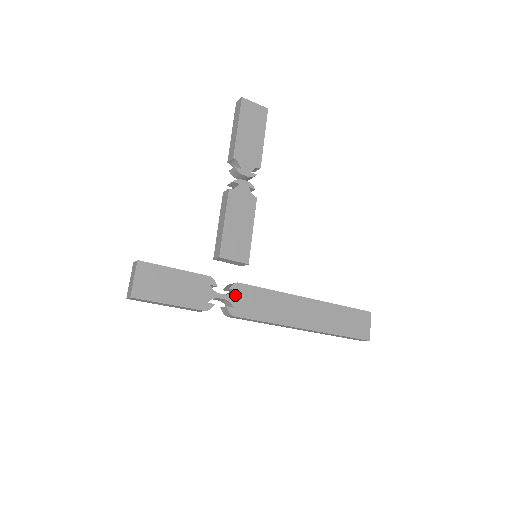
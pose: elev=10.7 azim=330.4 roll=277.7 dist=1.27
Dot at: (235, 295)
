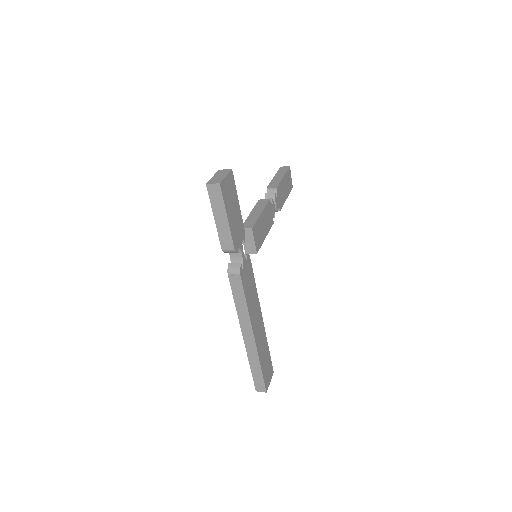
Dot at: (246, 262)
